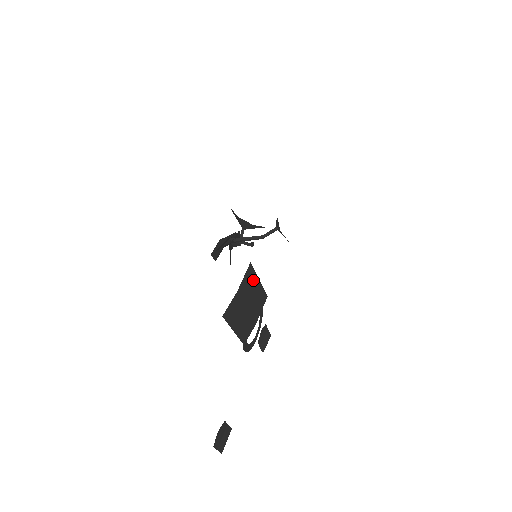
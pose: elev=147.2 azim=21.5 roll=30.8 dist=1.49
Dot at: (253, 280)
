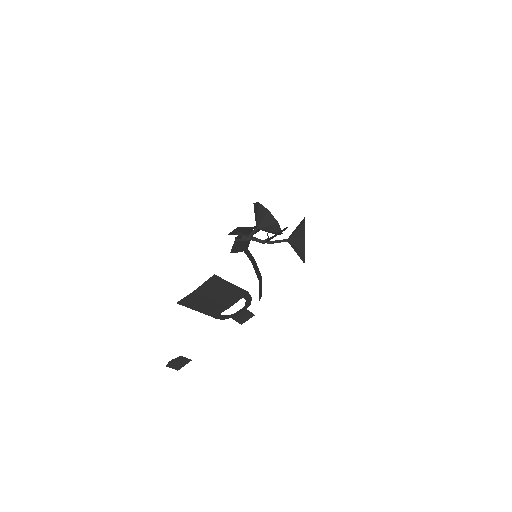
Dot at: (221, 284)
